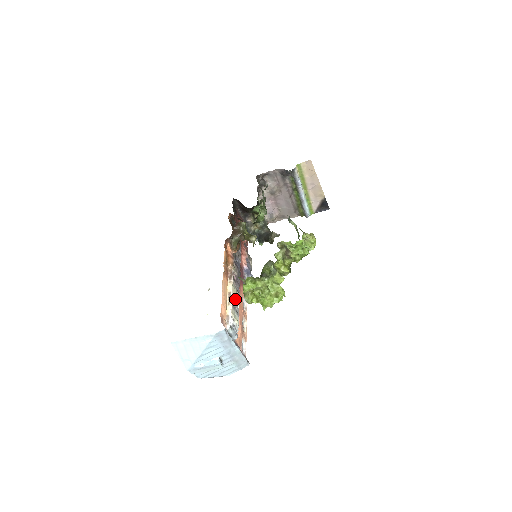
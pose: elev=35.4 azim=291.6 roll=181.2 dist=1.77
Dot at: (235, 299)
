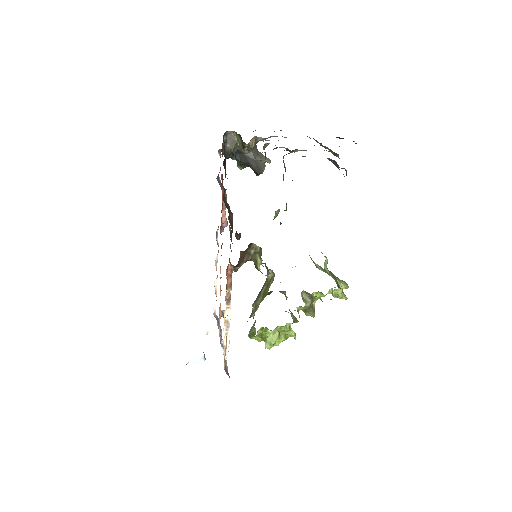
Dot at: occluded
